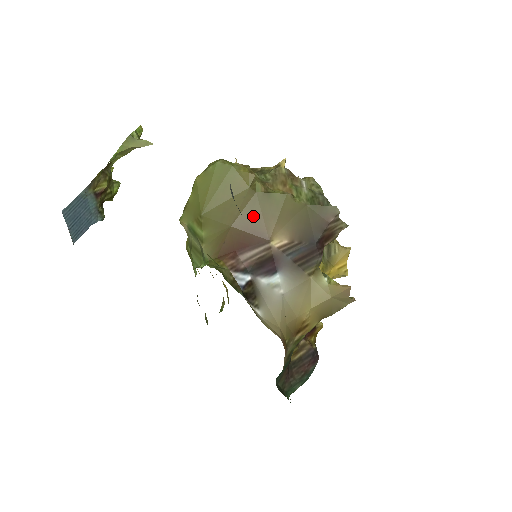
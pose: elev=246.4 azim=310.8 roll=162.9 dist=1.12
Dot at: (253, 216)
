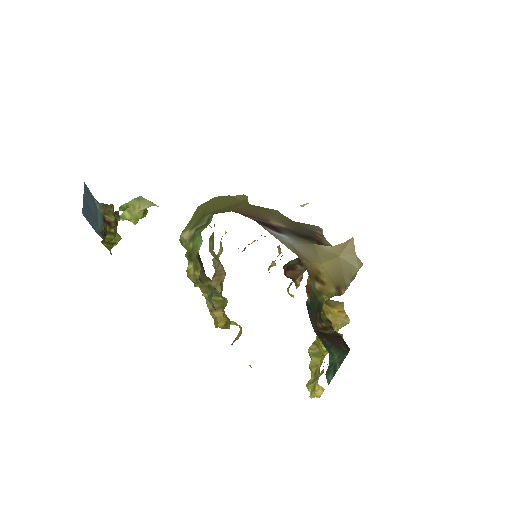
Dot at: (251, 211)
